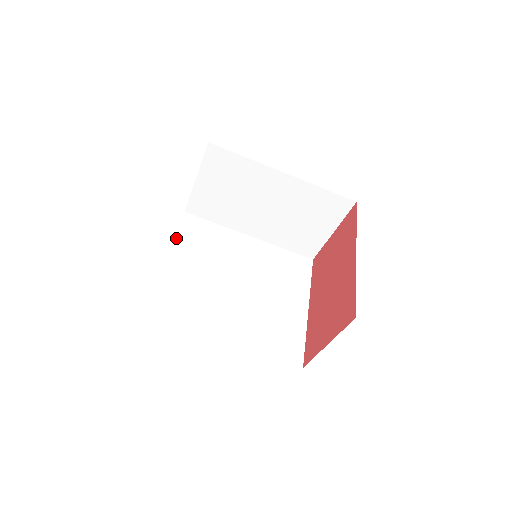
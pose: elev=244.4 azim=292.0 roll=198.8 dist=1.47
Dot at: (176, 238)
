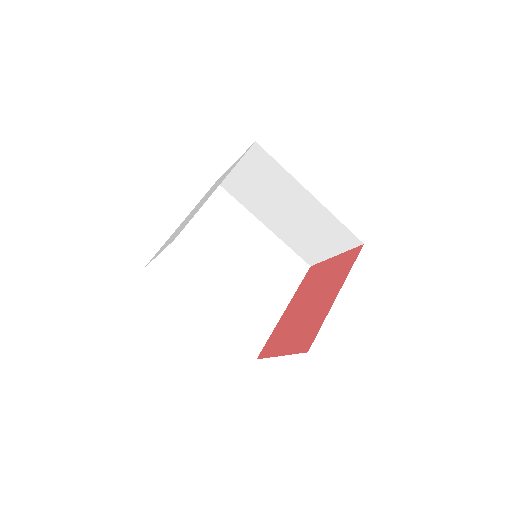
Dot at: occluded
